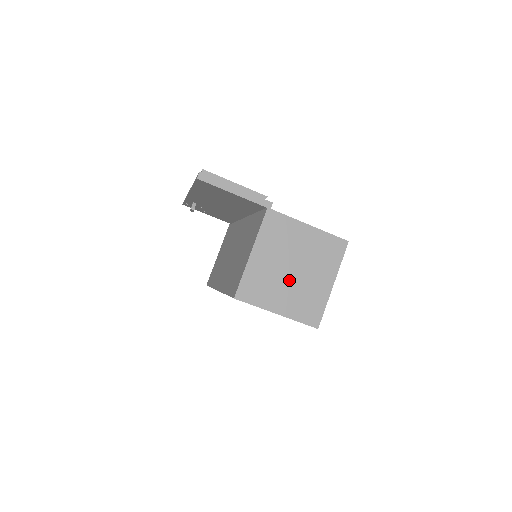
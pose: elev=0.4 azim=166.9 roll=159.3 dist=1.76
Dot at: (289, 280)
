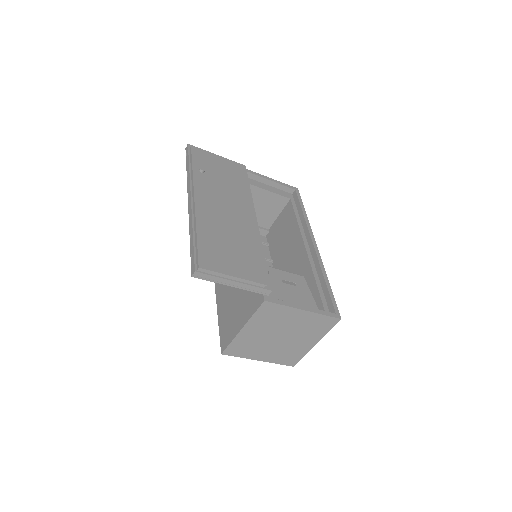
Dot at: (275, 343)
